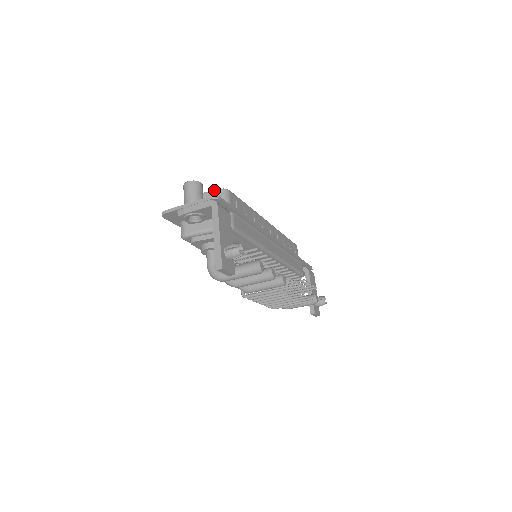
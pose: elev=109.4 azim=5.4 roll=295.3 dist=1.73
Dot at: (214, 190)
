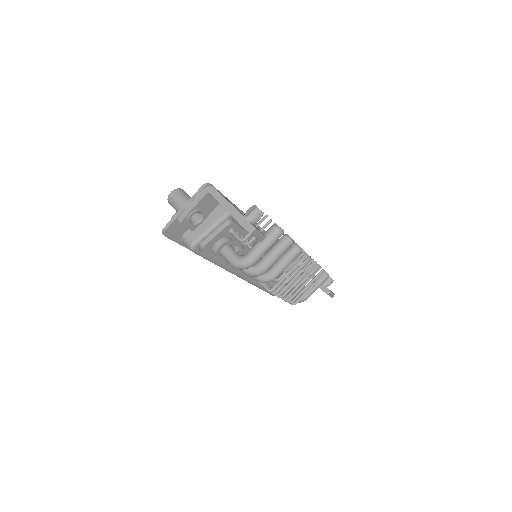
Dot at: occluded
